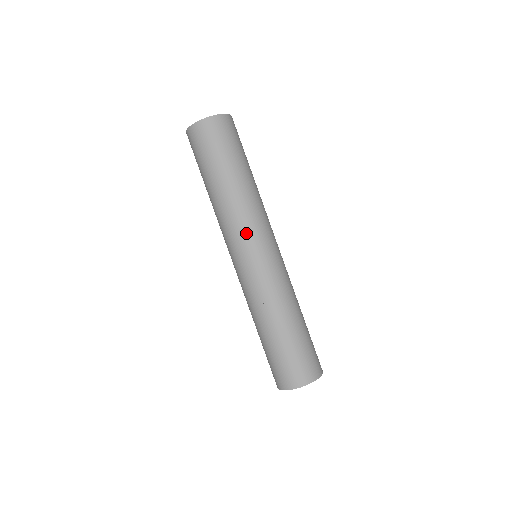
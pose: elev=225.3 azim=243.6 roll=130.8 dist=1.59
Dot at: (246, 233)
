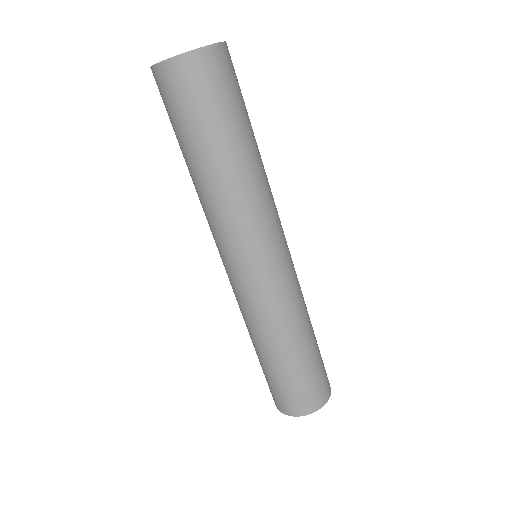
Dot at: (245, 238)
